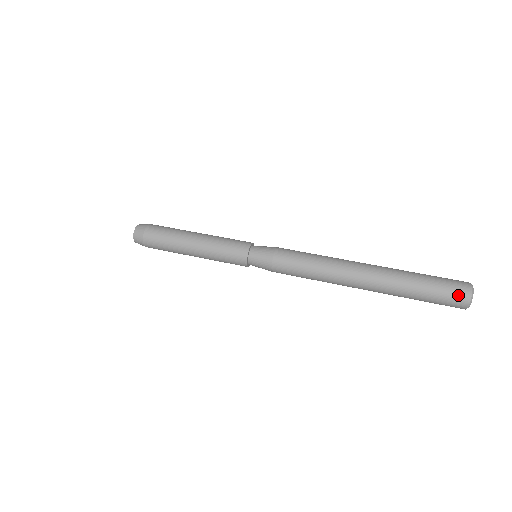
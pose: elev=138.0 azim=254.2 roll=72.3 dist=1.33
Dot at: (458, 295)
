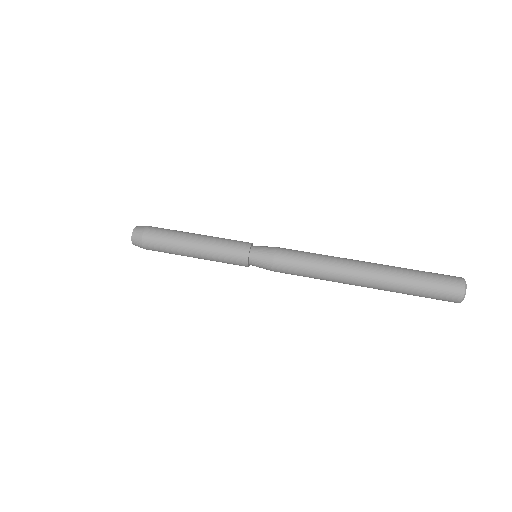
Dot at: (453, 286)
